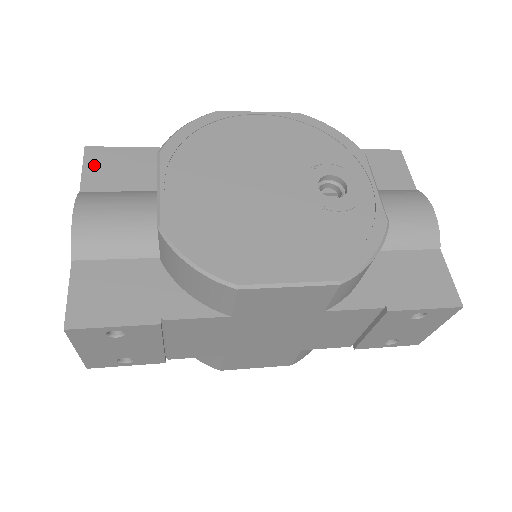
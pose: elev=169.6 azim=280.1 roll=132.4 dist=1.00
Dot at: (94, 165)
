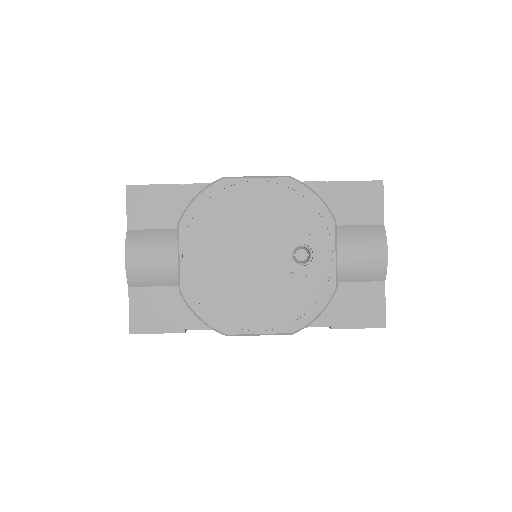
Dot at: (134, 204)
